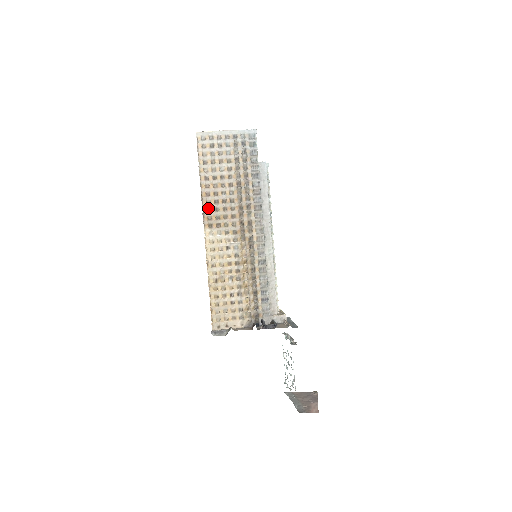
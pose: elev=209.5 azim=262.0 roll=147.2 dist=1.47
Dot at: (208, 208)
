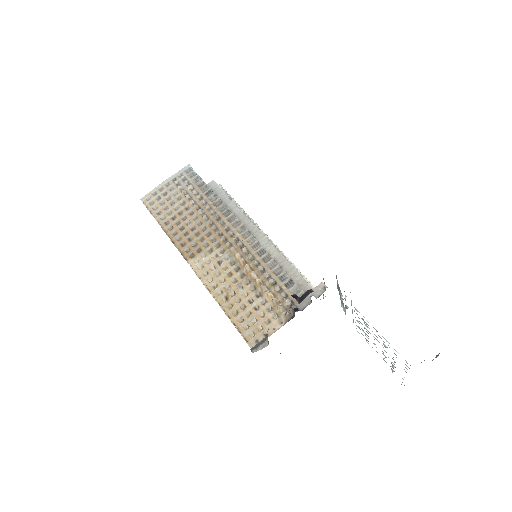
Dot at: (181, 244)
